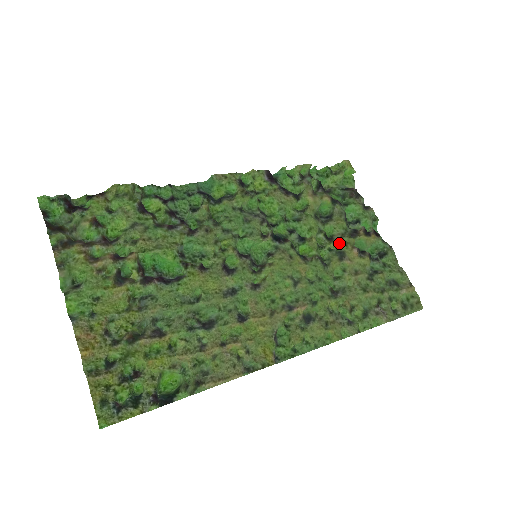
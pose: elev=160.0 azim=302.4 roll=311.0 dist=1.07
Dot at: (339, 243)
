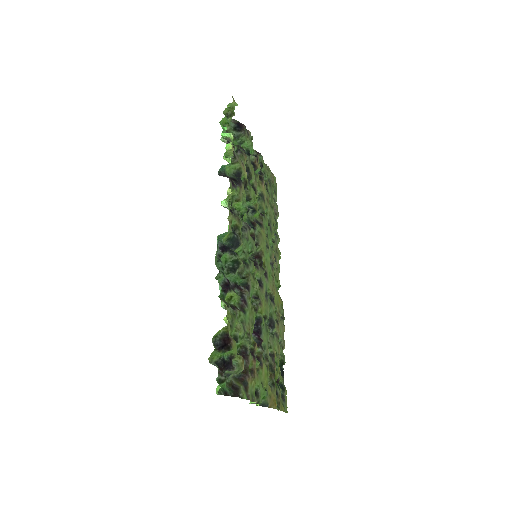
Dot at: (257, 188)
